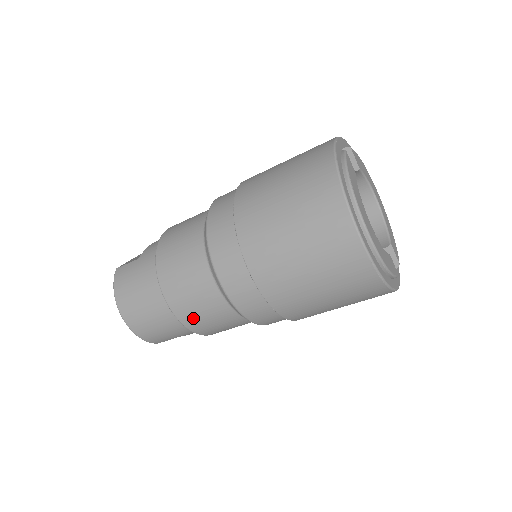
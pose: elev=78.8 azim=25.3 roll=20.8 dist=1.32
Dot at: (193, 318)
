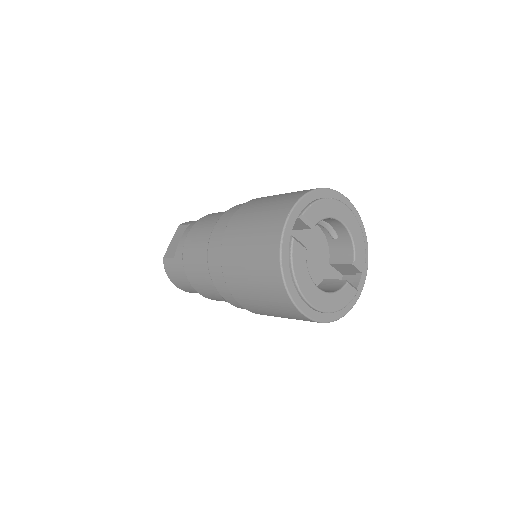
Dot at: occluded
